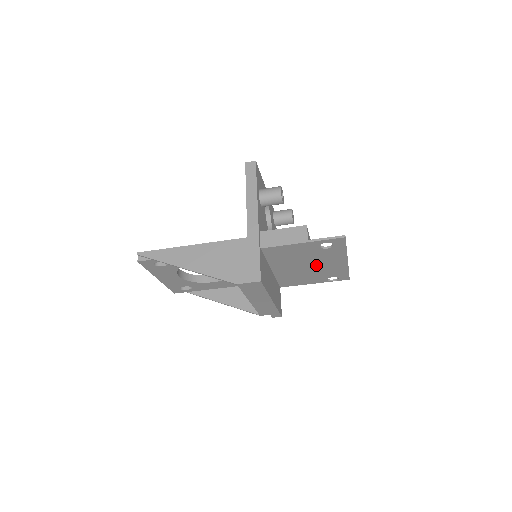
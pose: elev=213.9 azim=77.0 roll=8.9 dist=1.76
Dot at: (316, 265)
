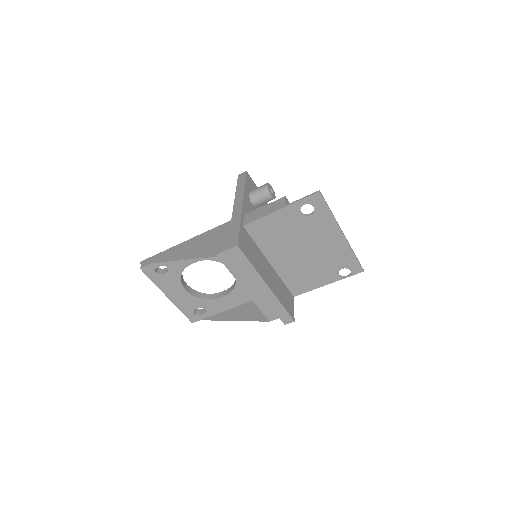
Dot at: (313, 248)
